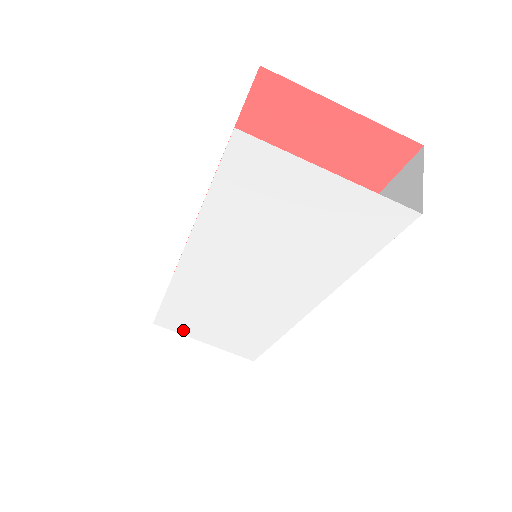
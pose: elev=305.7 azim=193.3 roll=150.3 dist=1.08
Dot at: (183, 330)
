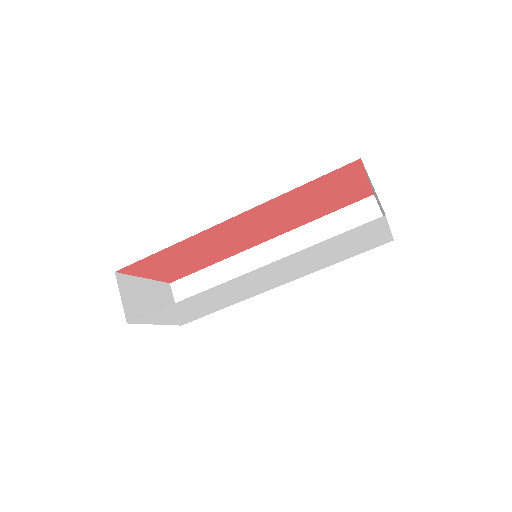
Dot at: (152, 320)
